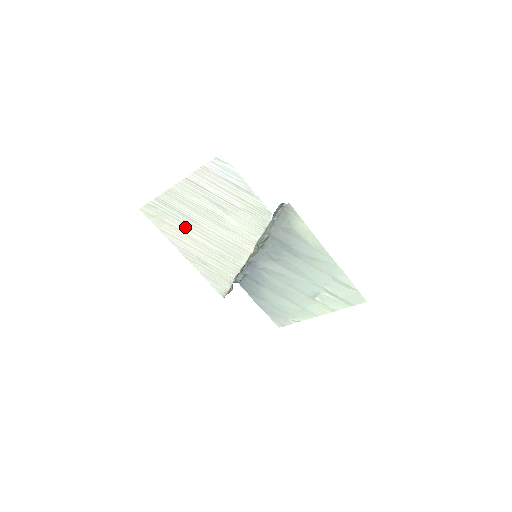
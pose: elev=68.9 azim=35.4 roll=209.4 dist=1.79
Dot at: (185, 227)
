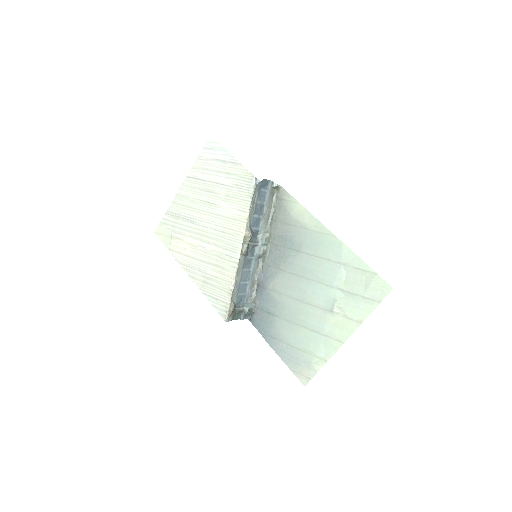
Dot at: (188, 235)
